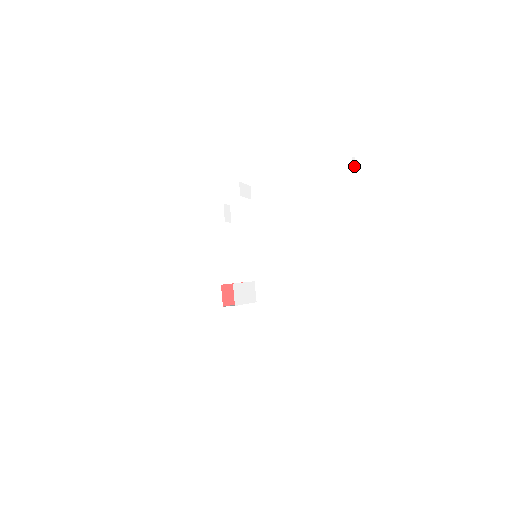
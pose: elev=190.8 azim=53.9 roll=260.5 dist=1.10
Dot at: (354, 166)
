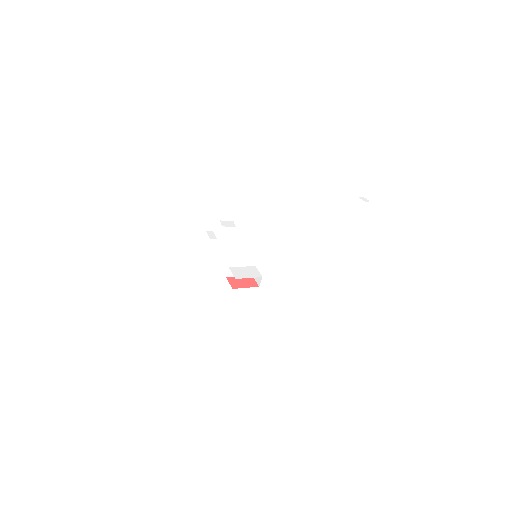
Dot at: (366, 201)
